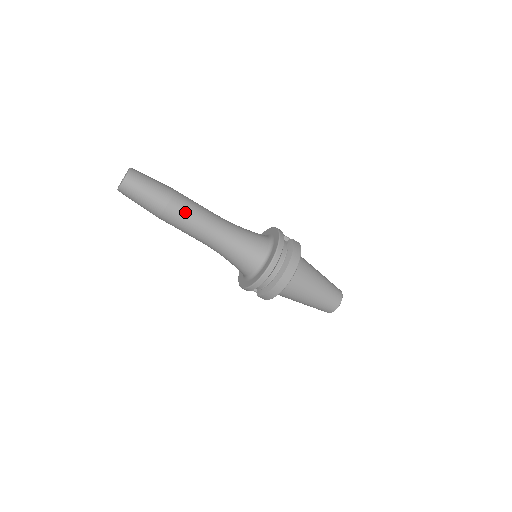
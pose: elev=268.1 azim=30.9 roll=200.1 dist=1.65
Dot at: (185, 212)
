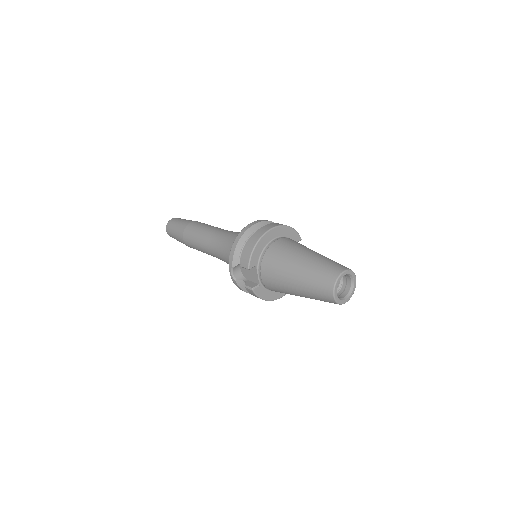
Dot at: (202, 224)
